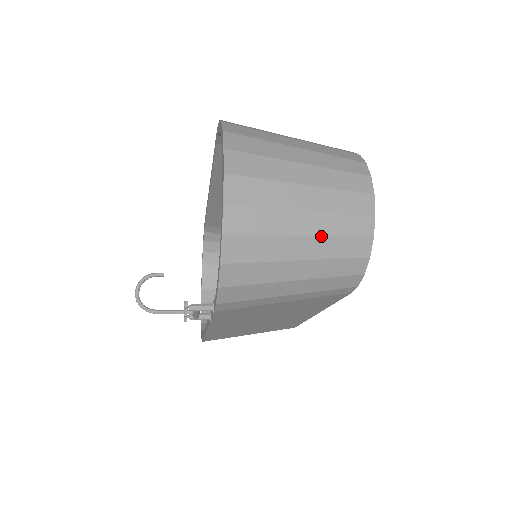
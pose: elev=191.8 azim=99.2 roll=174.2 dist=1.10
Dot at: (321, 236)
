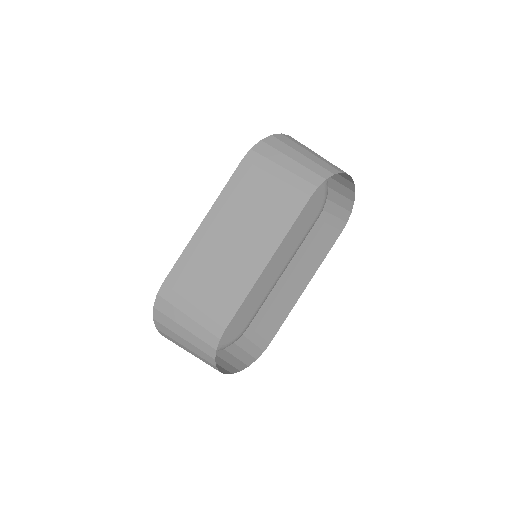
Dot at: (220, 358)
